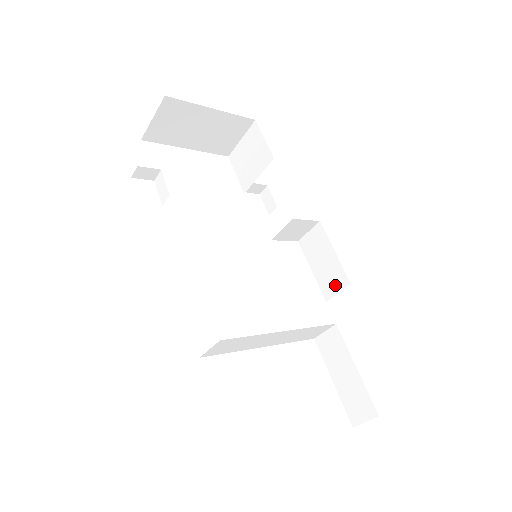
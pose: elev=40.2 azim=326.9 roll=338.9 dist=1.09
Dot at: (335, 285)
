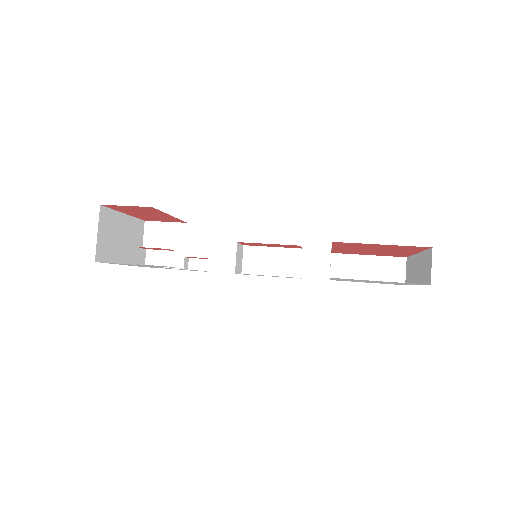
Dot at: (295, 262)
